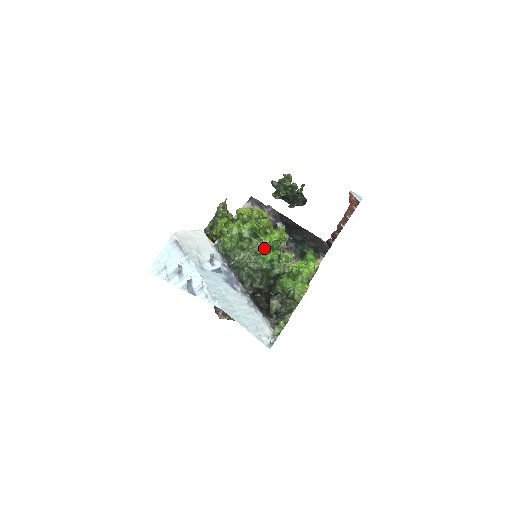
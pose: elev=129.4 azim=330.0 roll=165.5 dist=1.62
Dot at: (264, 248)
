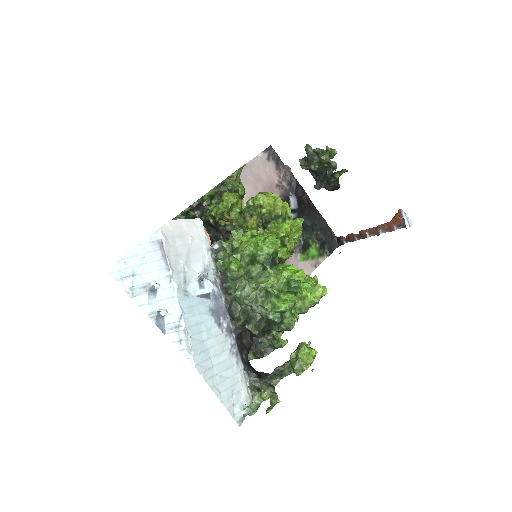
Dot at: (279, 288)
